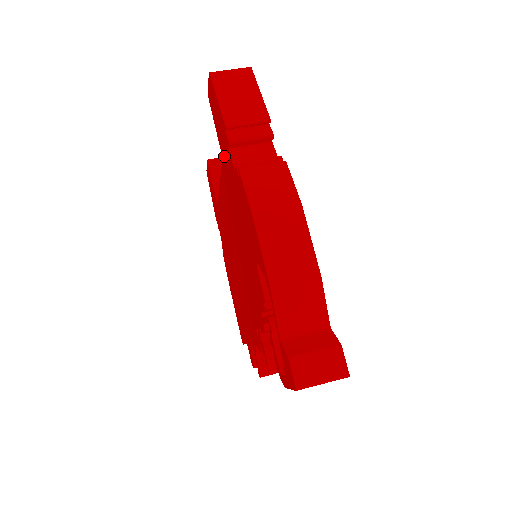
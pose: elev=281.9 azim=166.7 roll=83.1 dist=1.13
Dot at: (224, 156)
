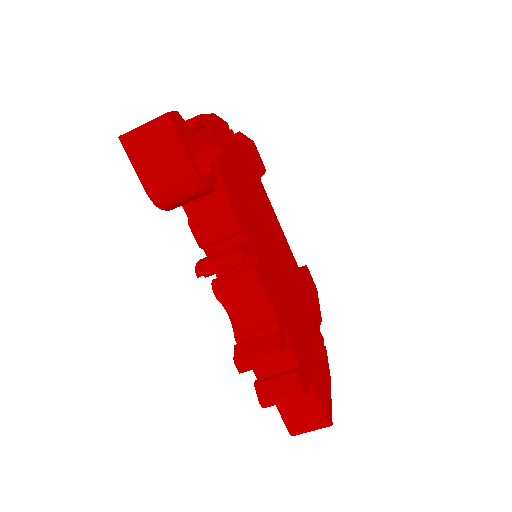
Dot at: occluded
